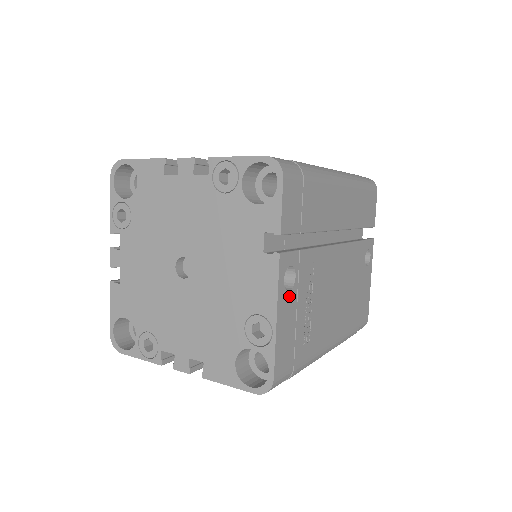
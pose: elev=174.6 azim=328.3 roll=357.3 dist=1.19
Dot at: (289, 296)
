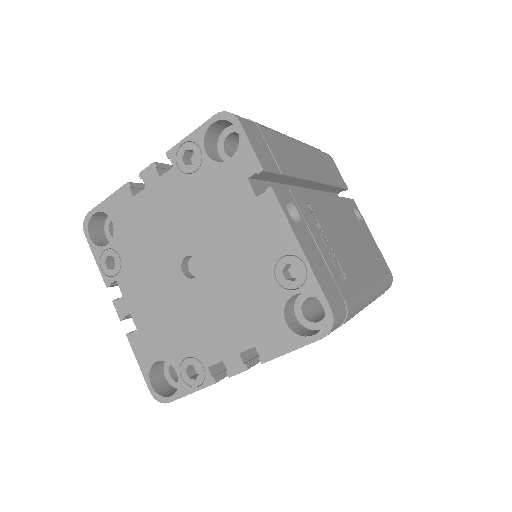
Dot at: (302, 229)
